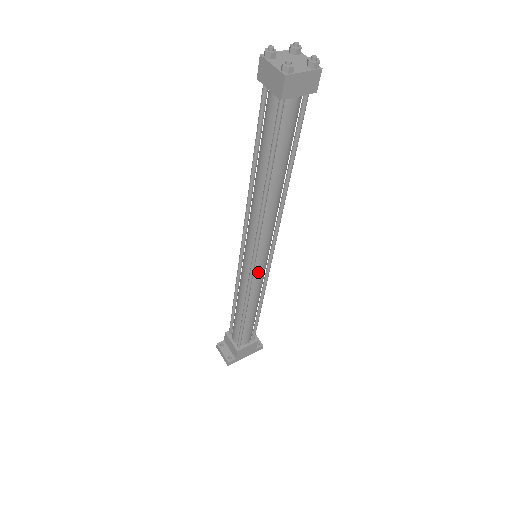
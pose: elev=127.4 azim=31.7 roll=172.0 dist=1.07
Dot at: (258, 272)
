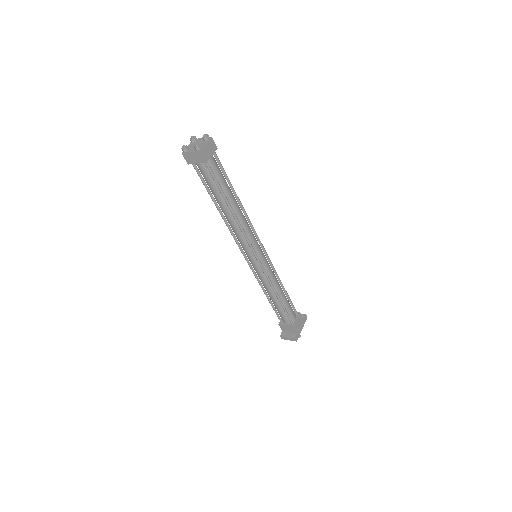
Dot at: (264, 263)
